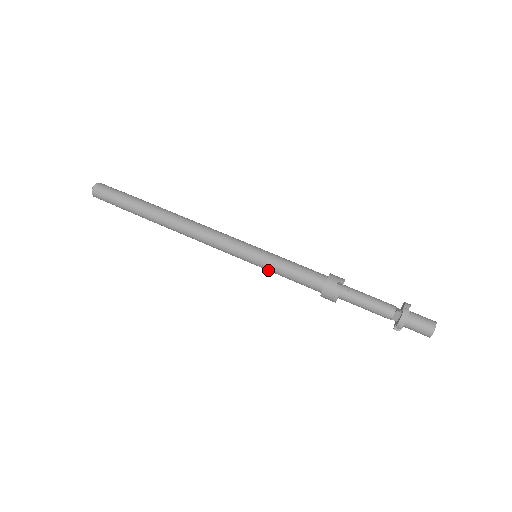
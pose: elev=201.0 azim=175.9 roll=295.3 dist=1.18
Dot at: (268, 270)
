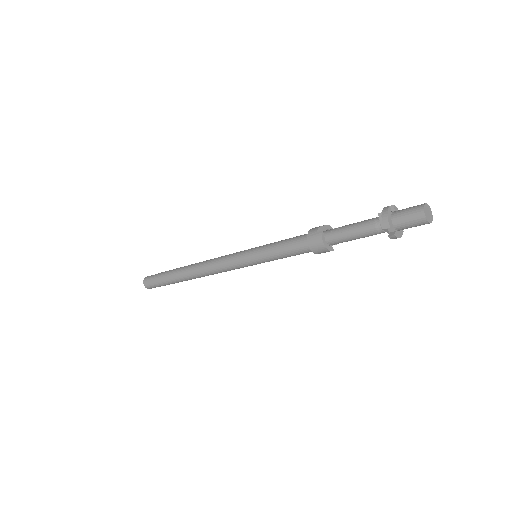
Dot at: (265, 259)
